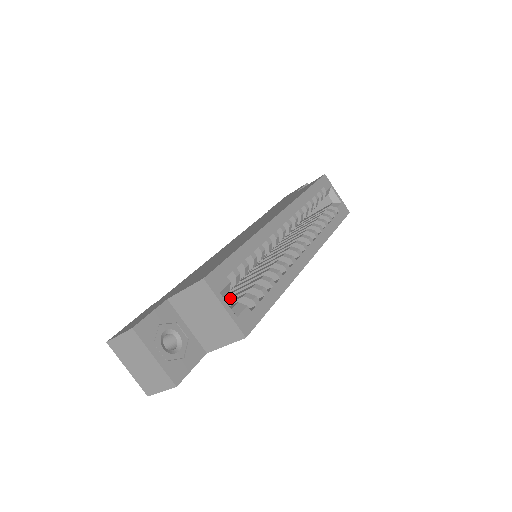
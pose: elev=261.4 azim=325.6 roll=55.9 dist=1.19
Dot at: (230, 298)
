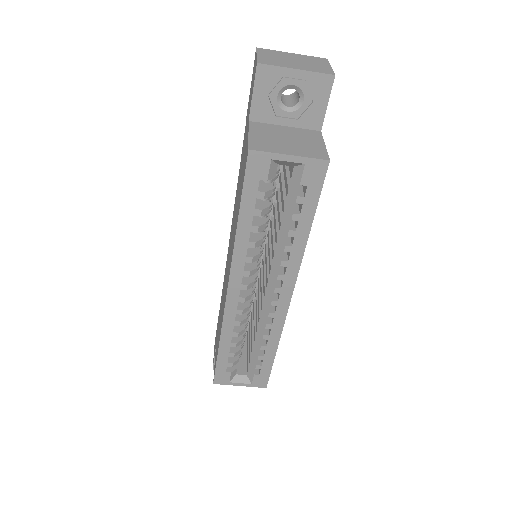
Dot at: (251, 332)
